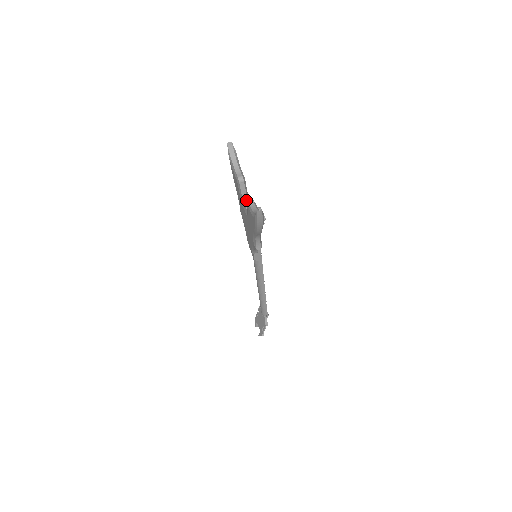
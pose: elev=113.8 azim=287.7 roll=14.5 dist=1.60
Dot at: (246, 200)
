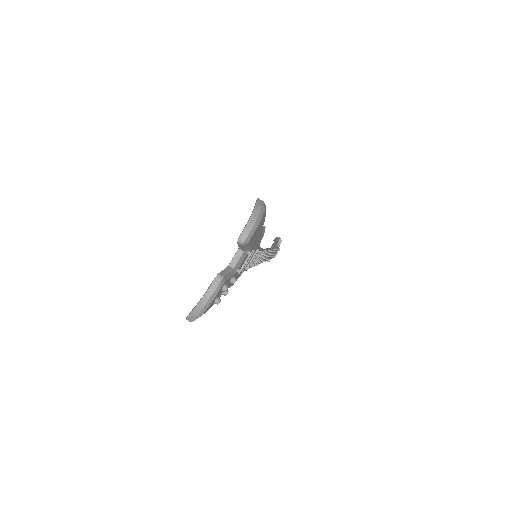
Dot at: (241, 252)
